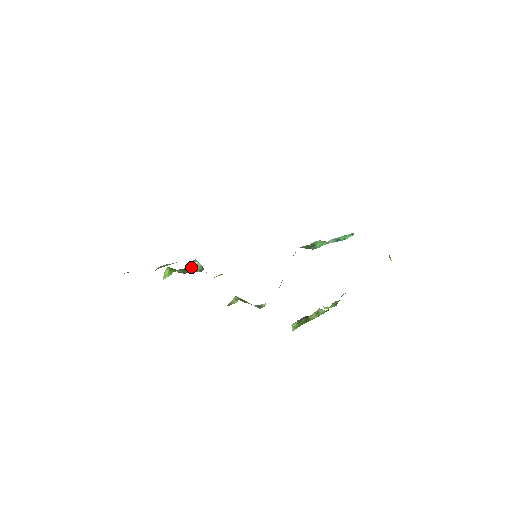
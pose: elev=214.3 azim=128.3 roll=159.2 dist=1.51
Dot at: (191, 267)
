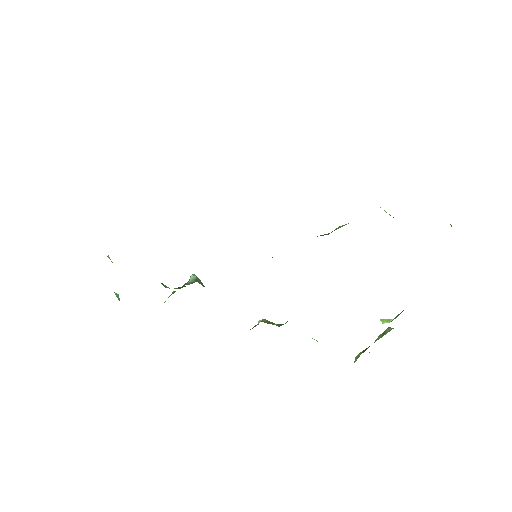
Dot at: (187, 282)
